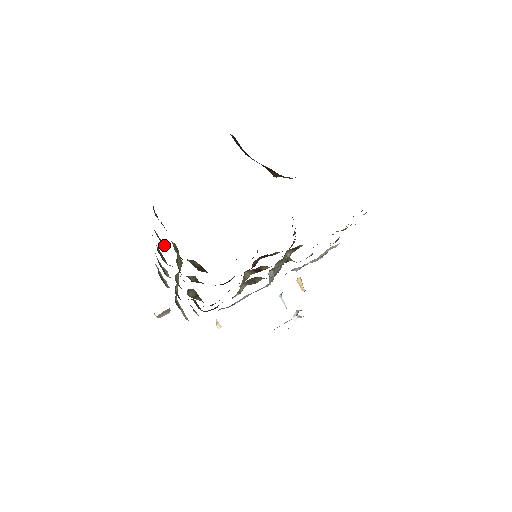
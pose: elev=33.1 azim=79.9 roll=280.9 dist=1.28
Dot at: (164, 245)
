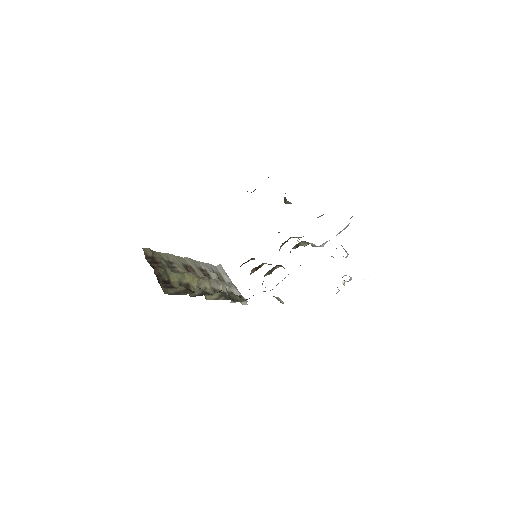
Dot at: (180, 270)
